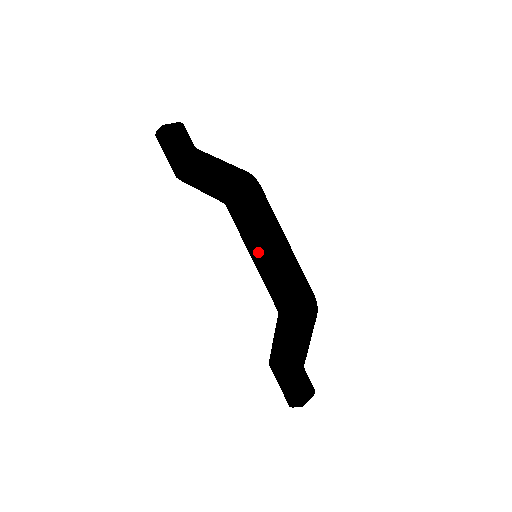
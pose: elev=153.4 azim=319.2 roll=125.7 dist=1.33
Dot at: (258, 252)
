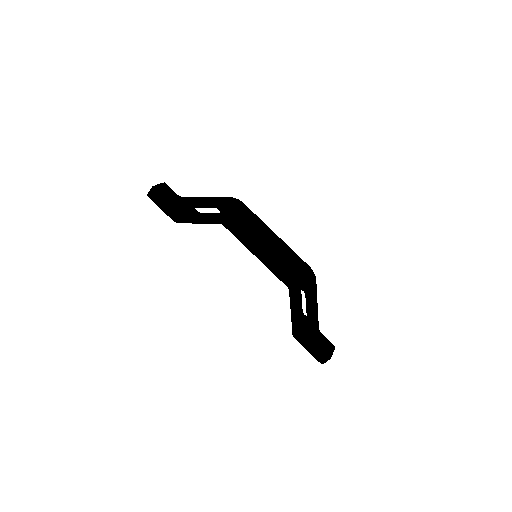
Dot at: (260, 248)
